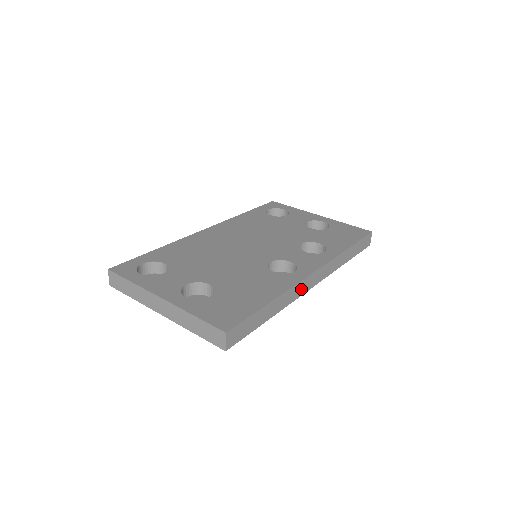
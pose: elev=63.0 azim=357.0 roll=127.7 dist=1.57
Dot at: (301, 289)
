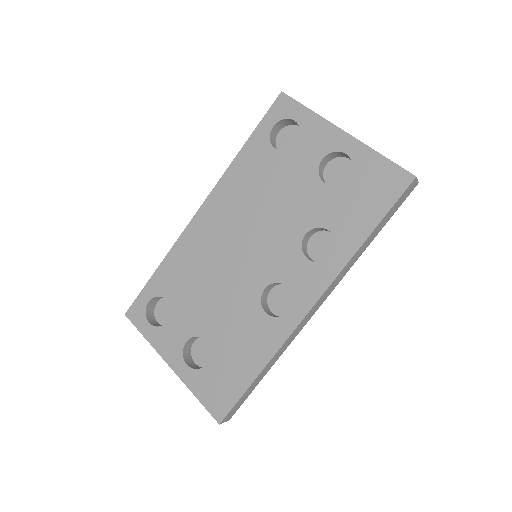
Dot at: (298, 329)
